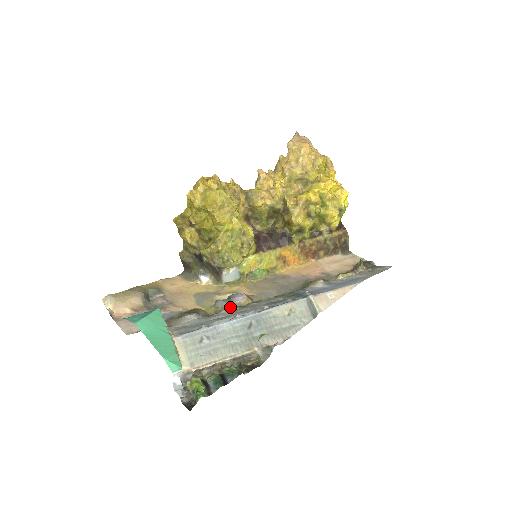
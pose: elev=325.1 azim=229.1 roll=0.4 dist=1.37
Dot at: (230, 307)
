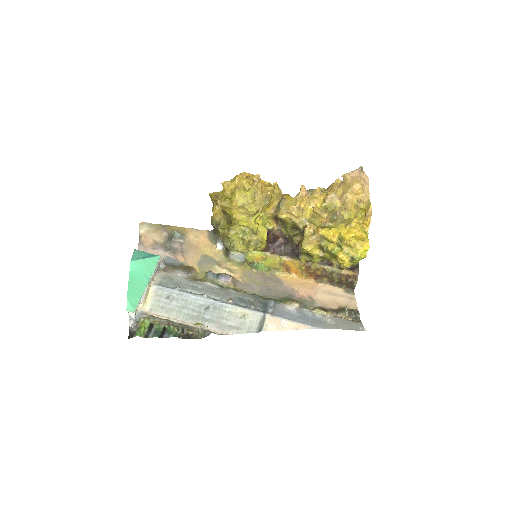
Dot at: (213, 282)
